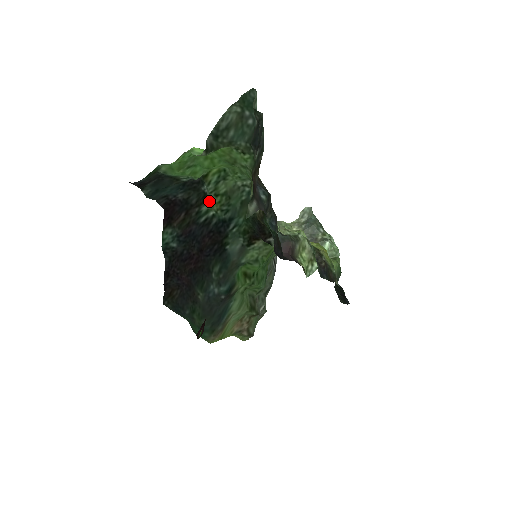
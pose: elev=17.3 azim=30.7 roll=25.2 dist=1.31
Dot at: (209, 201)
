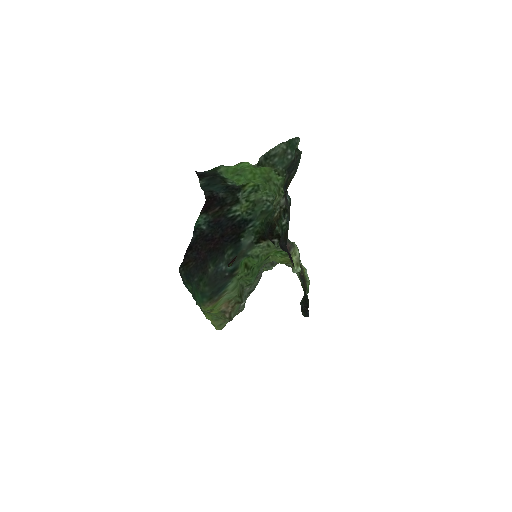
Dot at: (240, 204)
